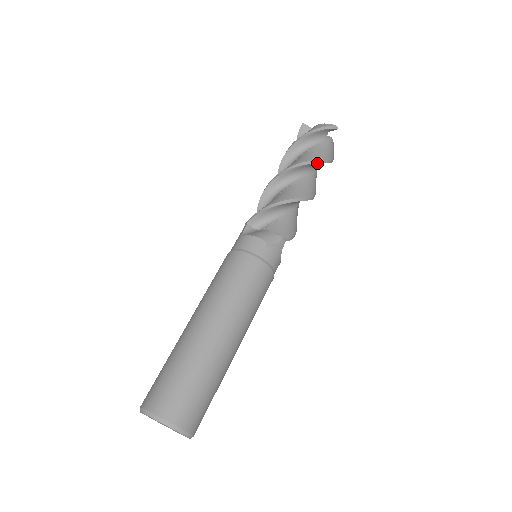
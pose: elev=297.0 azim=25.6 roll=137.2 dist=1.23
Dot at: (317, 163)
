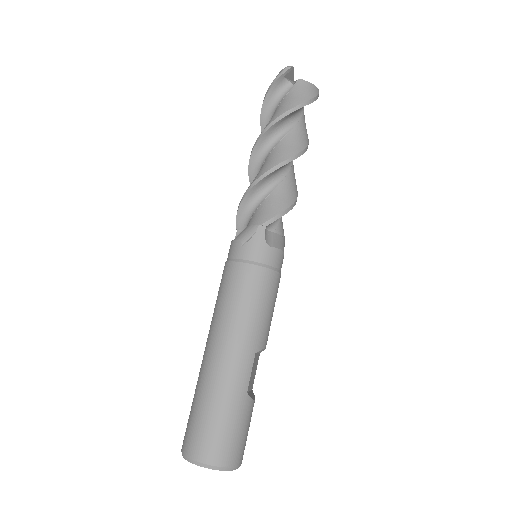
Dot at: (276, 123)
